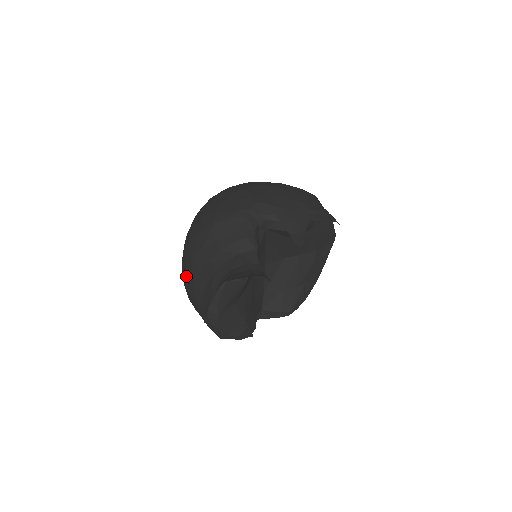
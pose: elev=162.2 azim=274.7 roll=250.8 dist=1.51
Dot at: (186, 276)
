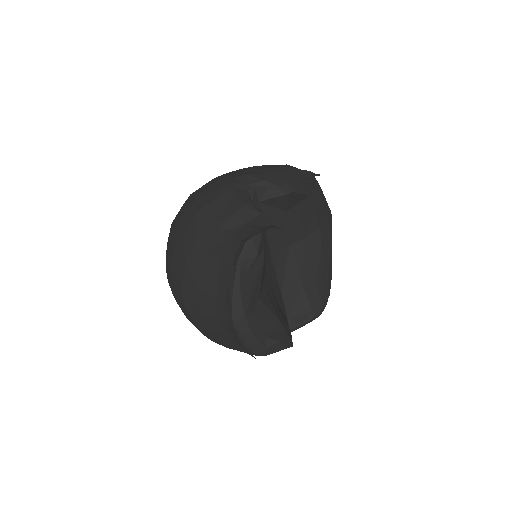
Dot at: (184, 292)
